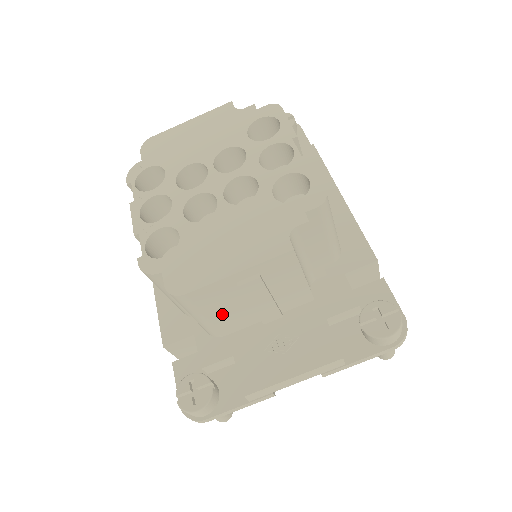
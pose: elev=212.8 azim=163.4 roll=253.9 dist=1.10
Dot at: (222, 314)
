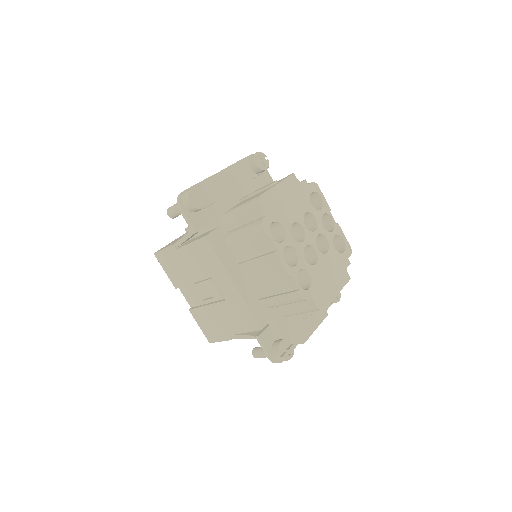
Dot at: occluded
